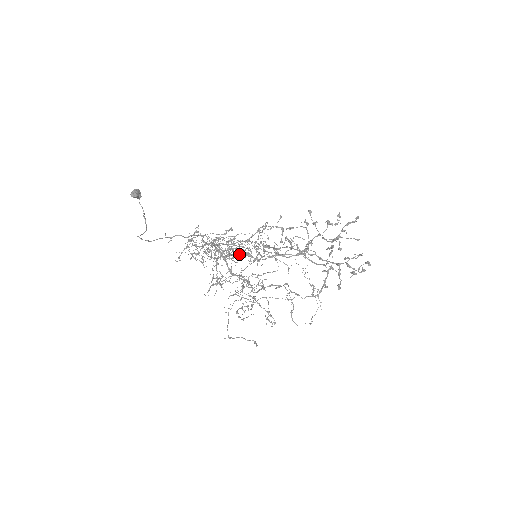
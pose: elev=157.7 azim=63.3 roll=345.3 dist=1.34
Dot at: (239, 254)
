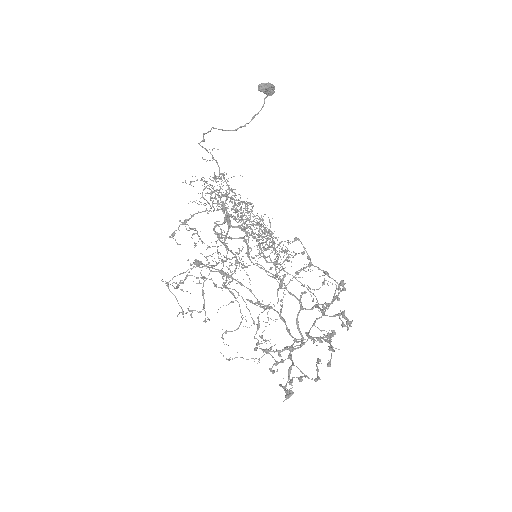
Dot at: occluded
